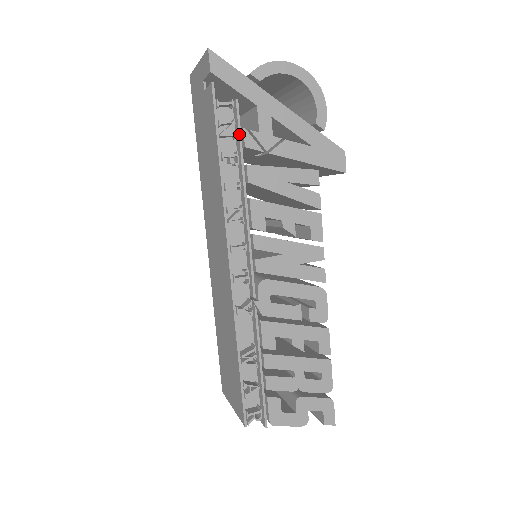
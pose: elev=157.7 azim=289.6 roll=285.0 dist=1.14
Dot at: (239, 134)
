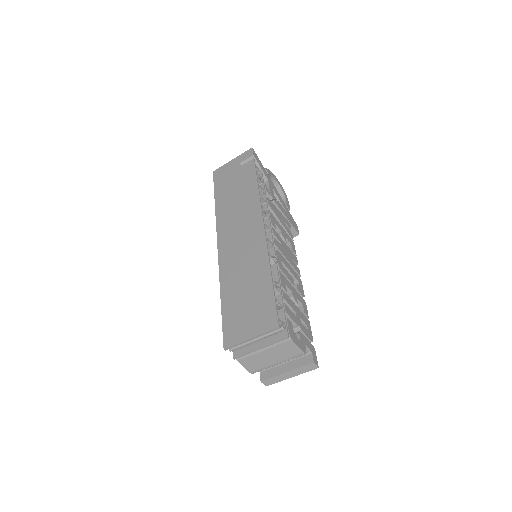
Dot at: (264, 183)
